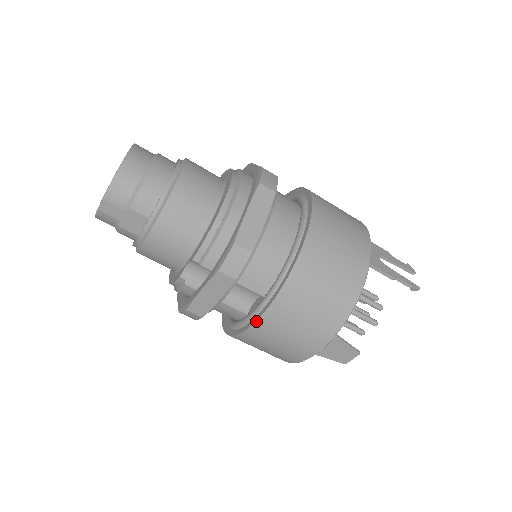
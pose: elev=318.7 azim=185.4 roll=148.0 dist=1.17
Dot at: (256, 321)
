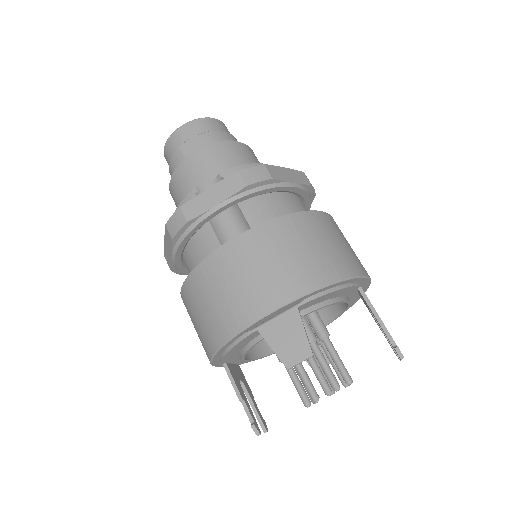
Dot at: (235, 237)
